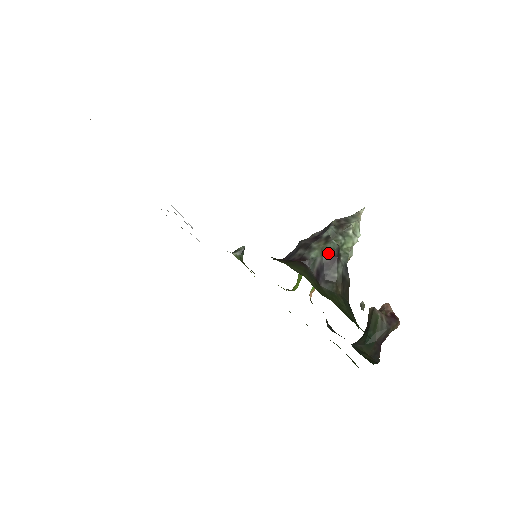
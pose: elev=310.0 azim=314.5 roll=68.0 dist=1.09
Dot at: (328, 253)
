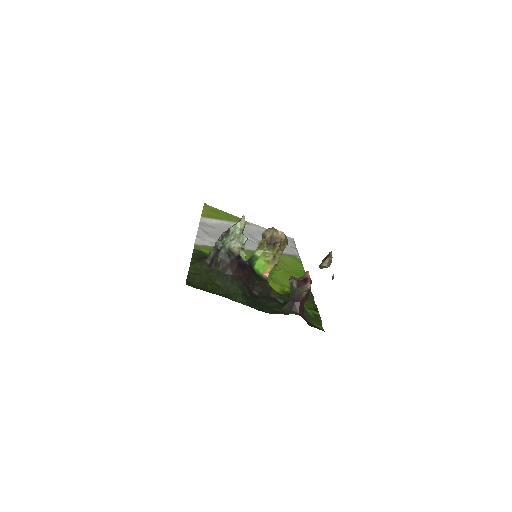
Dot at: (215, 249)
